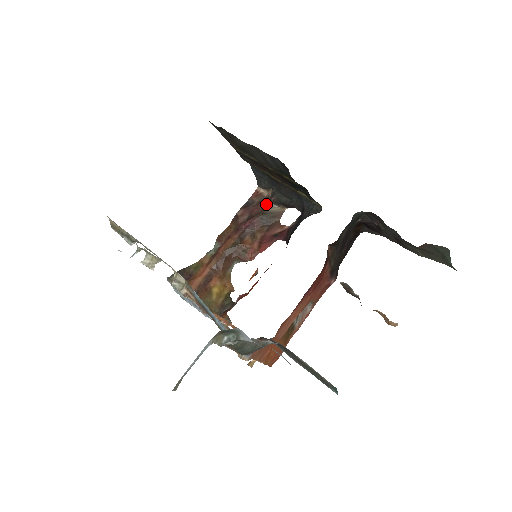
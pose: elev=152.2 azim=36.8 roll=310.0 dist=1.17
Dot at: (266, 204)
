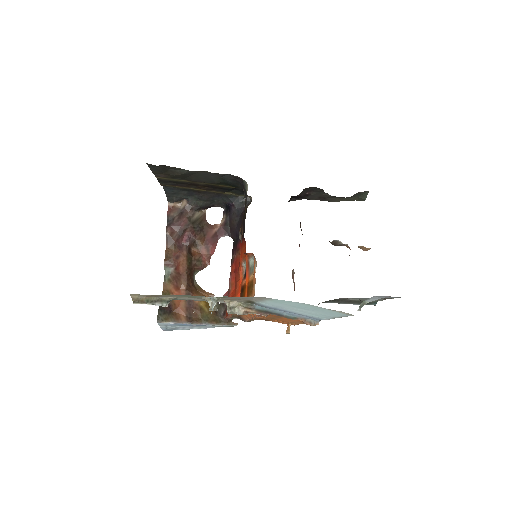
Dot at: (188, 214)
